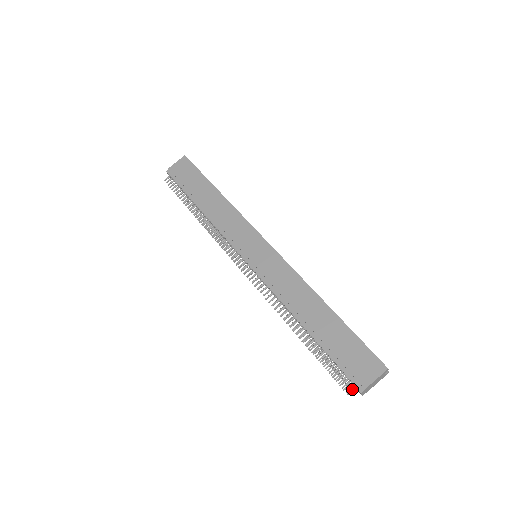
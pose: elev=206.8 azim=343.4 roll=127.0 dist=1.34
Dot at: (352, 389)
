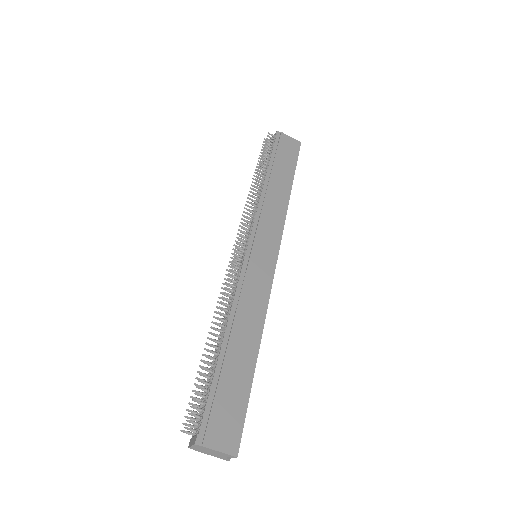
Dot at: (190, 432)
